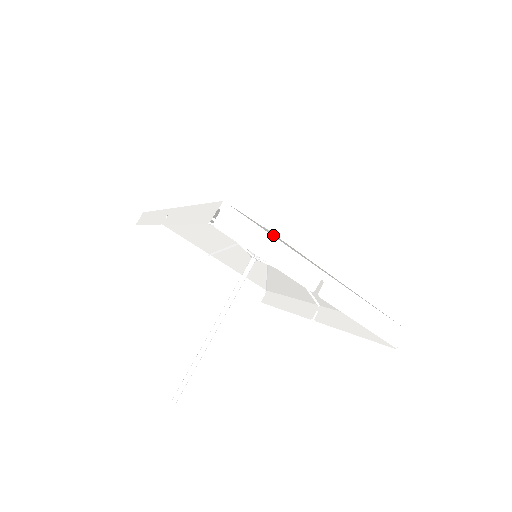
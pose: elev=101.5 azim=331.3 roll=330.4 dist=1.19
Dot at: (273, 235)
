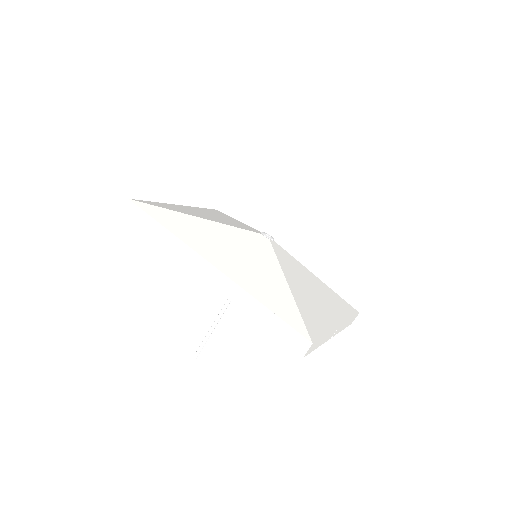
Dot at: (312, 309)
